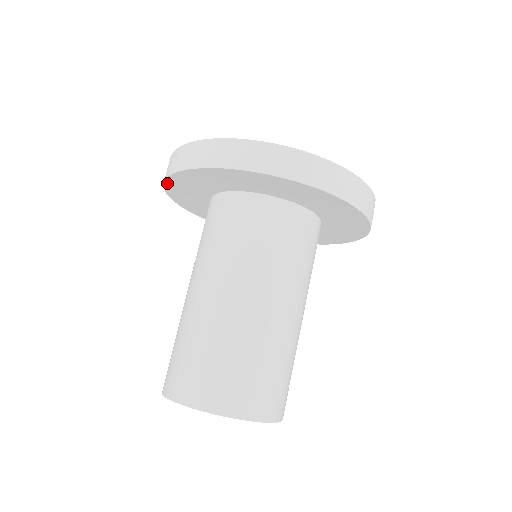
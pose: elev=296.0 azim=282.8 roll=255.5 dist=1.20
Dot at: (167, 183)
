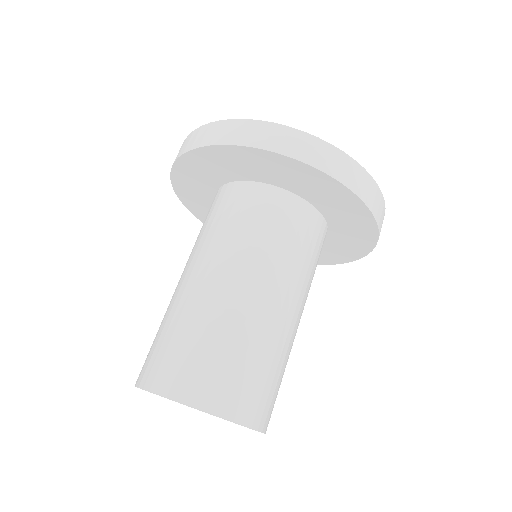
Dot at: (178, 194)
